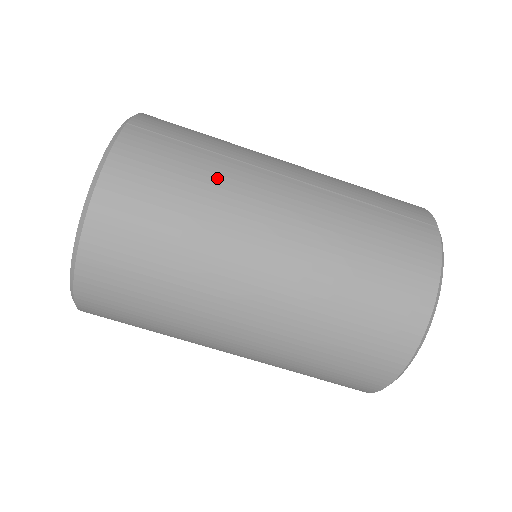
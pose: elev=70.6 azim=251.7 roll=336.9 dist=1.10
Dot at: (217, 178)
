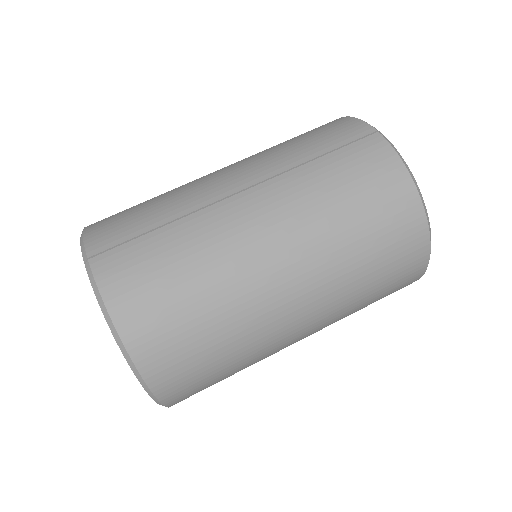
Dot at: (194, 243)
